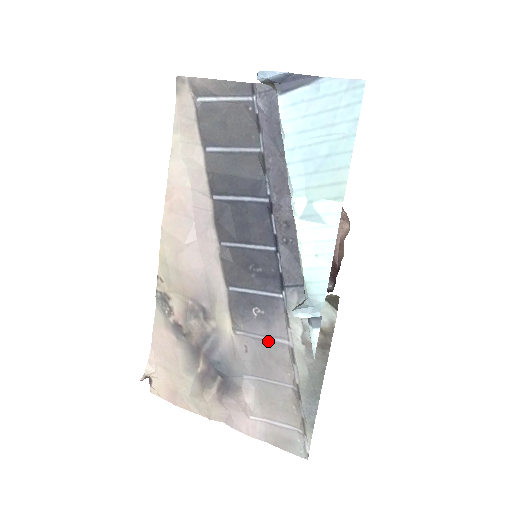
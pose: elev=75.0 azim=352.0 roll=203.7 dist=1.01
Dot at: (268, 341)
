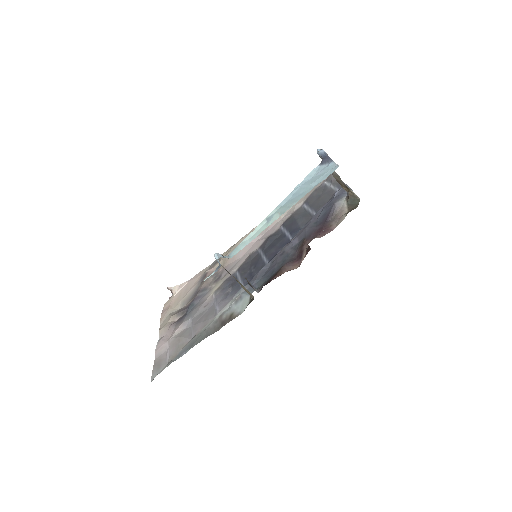
Dot at: (215, 308)
